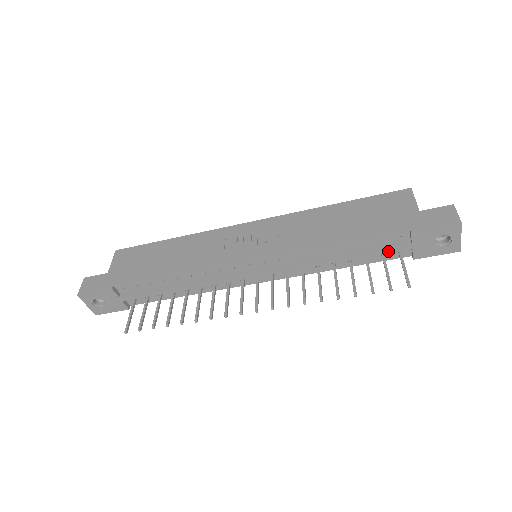
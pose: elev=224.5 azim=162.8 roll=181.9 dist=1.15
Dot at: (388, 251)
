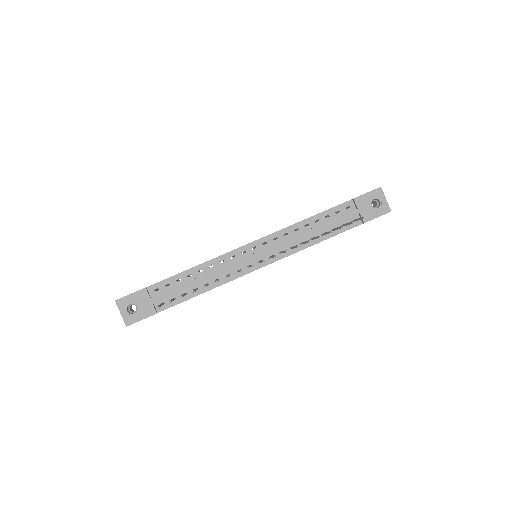
Dot at: (345, 217)
